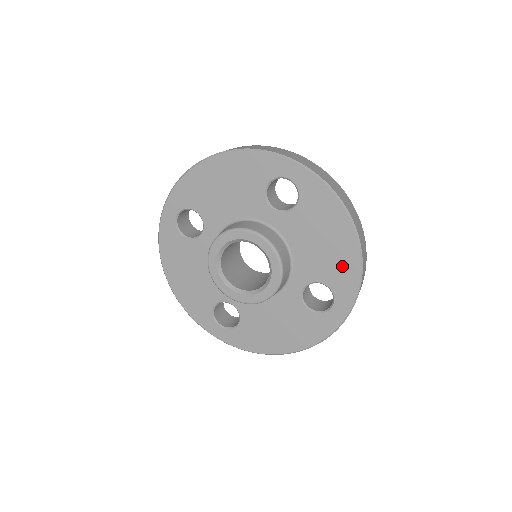
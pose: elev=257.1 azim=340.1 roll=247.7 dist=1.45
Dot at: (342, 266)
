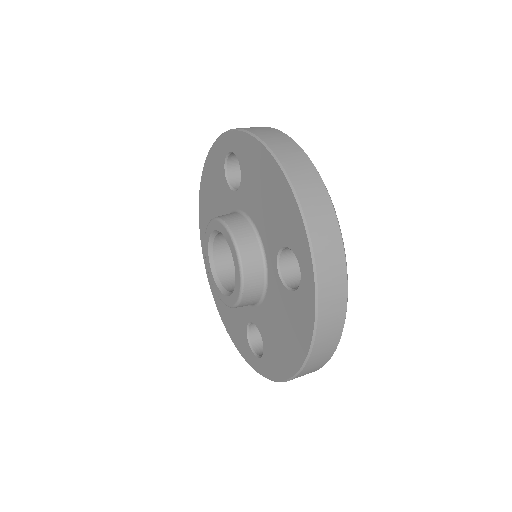
Dot at: (285, 211)
